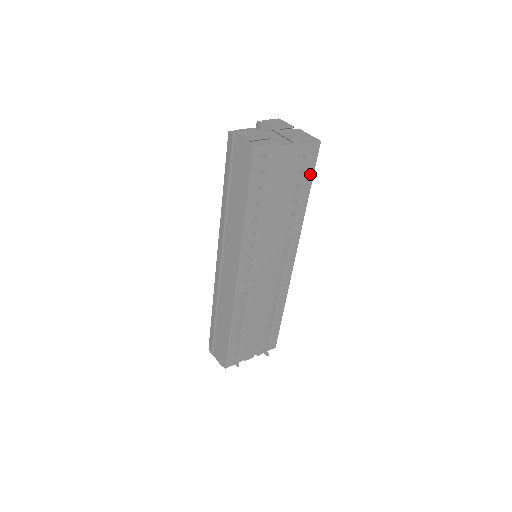
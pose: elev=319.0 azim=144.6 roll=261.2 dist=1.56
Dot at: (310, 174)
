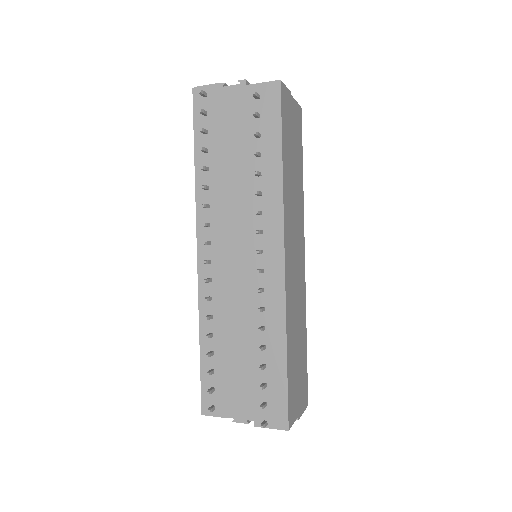
Dot at: (276, 123)
